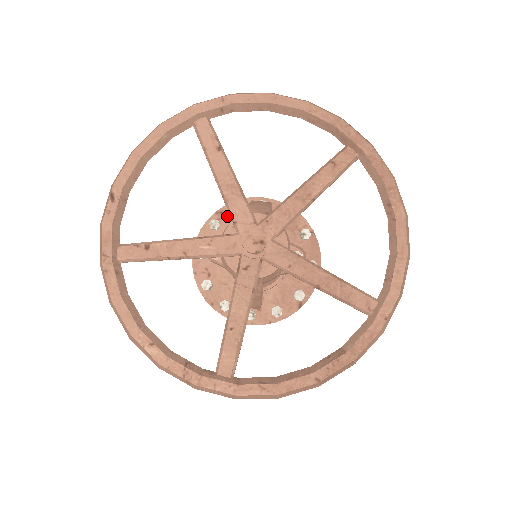
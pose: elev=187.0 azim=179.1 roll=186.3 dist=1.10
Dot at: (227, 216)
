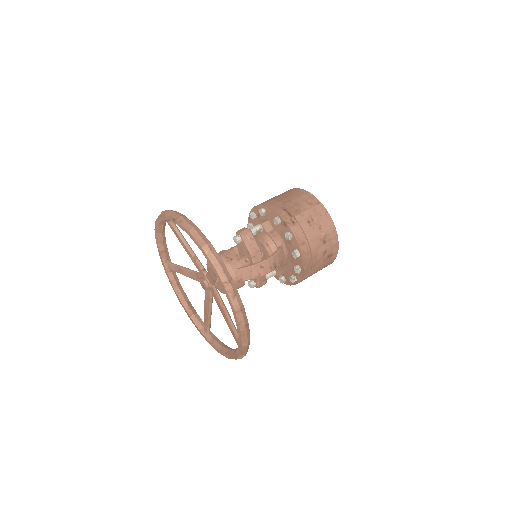
Dot at: (285, 229)
